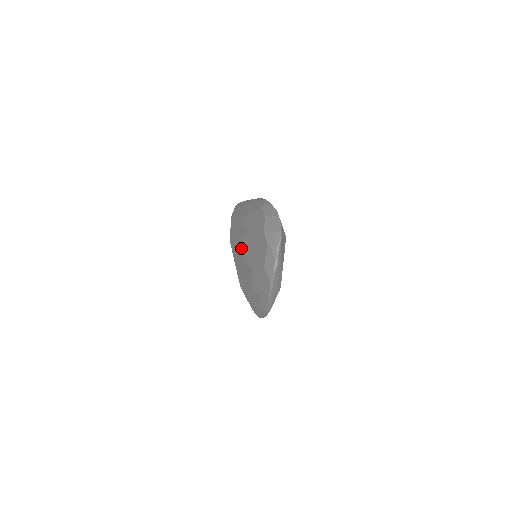
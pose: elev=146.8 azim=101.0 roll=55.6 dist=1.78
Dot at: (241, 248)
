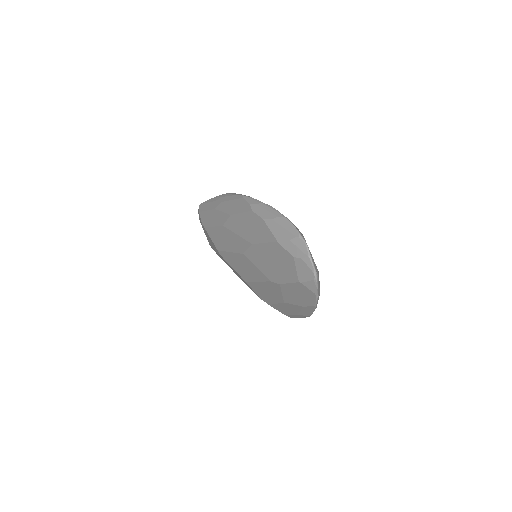
Dot at: (246, 262)
